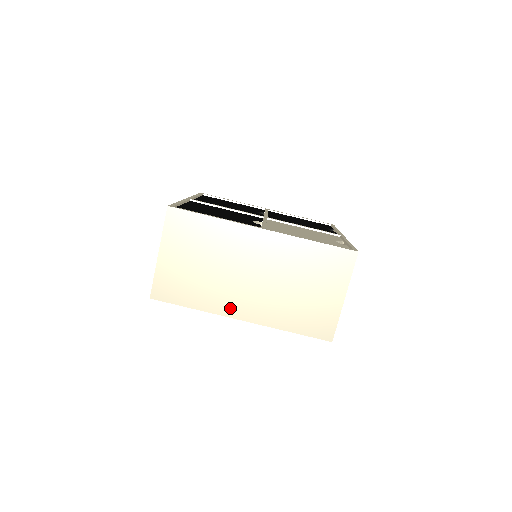
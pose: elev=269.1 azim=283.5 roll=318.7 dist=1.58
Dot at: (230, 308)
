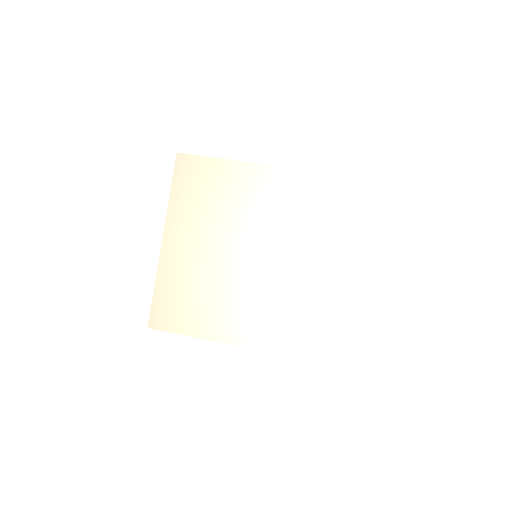
Dot at: occluded
